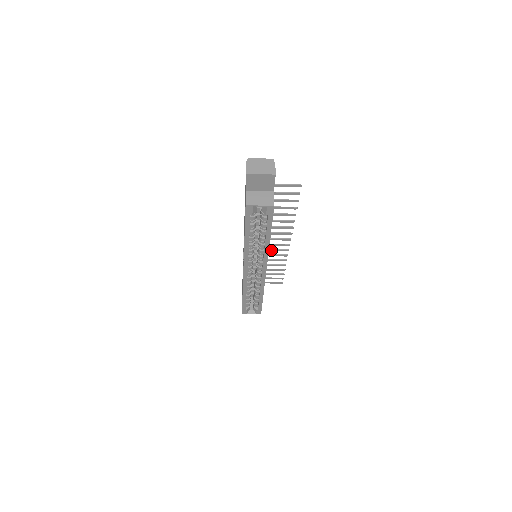
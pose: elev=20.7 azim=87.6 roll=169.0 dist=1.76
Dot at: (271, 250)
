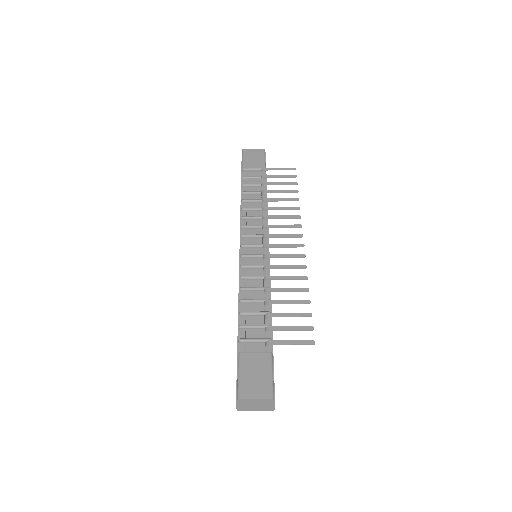
Dot at: (277, 226)
